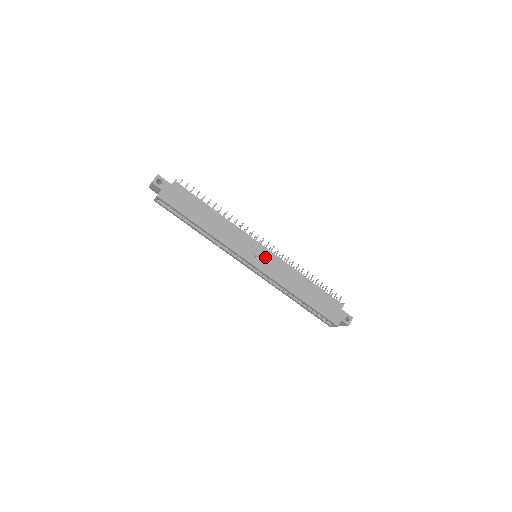
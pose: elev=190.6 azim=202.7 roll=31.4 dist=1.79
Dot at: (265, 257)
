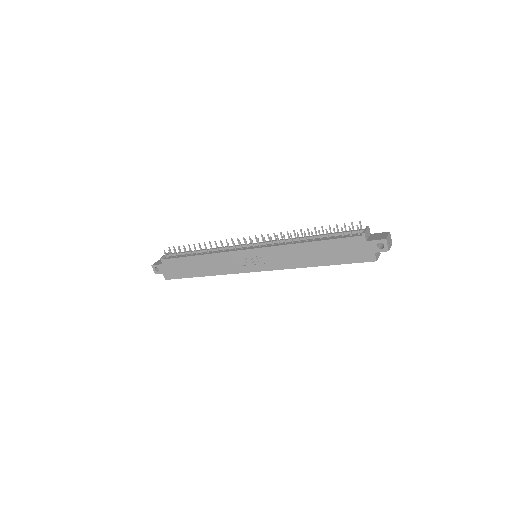
Dot at: (258, 257)
